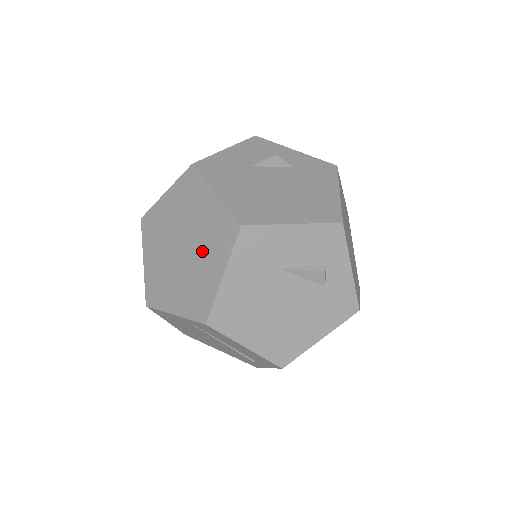
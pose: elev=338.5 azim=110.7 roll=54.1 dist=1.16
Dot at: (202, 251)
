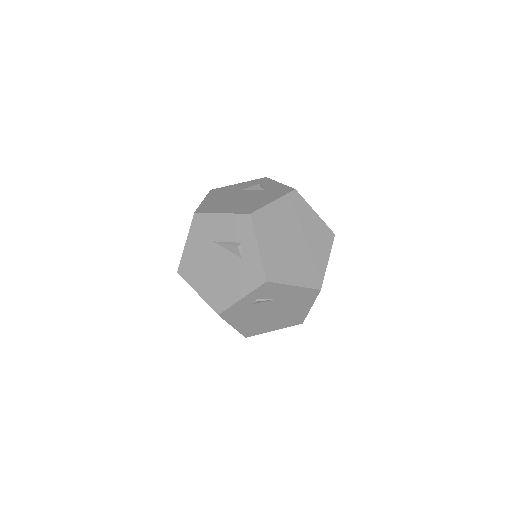
Dot at: occluded
